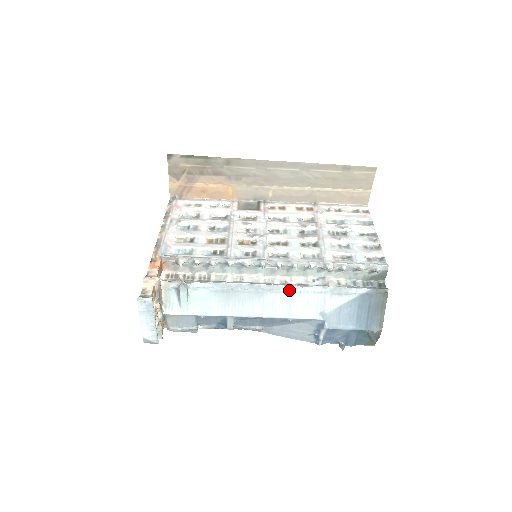
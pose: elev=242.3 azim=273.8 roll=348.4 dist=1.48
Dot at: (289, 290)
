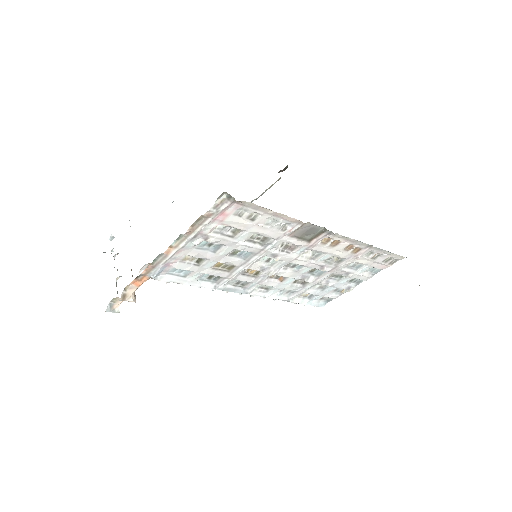
Dot at: occluded
